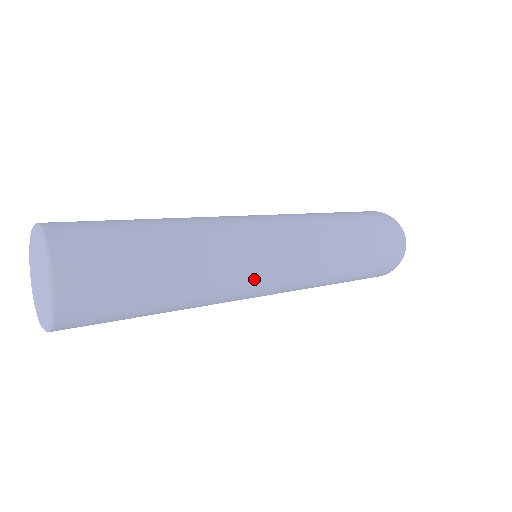
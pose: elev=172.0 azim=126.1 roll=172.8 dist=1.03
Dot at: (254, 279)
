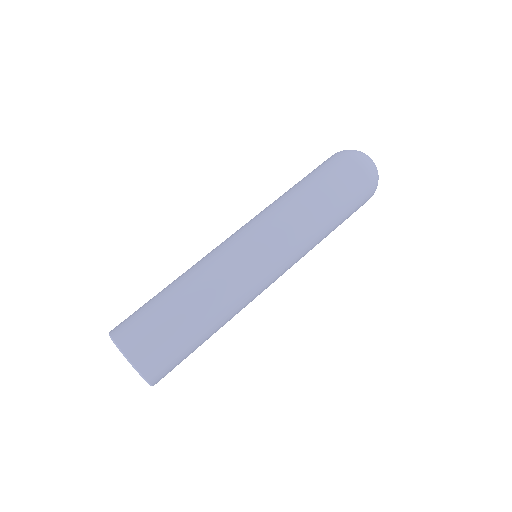
Dot at: occluded
